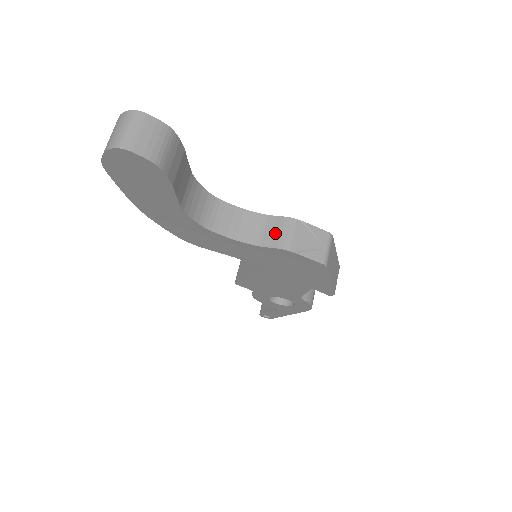
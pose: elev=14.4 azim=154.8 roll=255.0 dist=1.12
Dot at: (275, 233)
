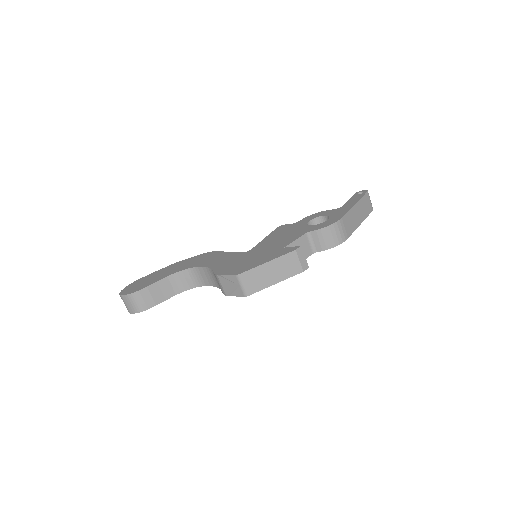
Dot at: (218, 283)
